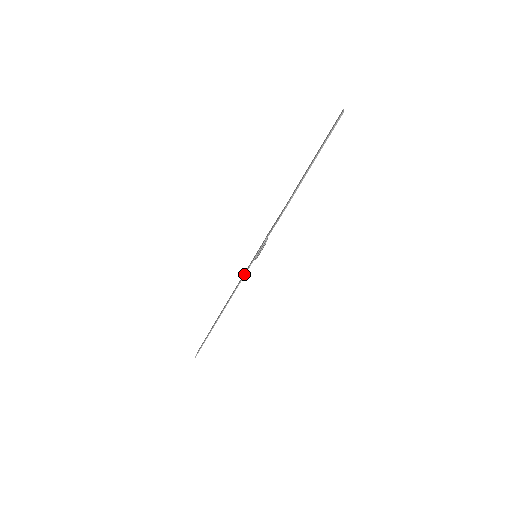
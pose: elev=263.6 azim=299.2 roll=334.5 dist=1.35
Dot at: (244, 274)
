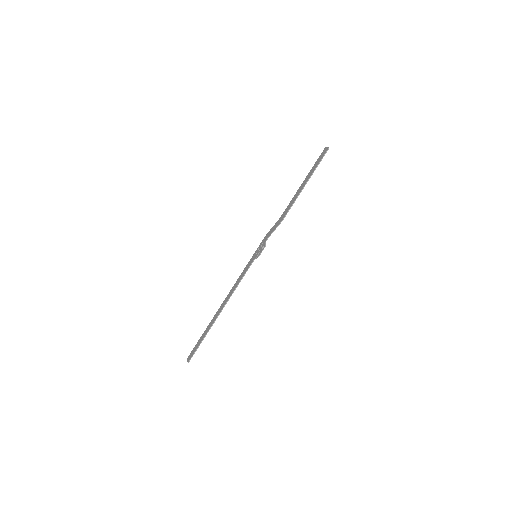
Dot at: (245, 272)
